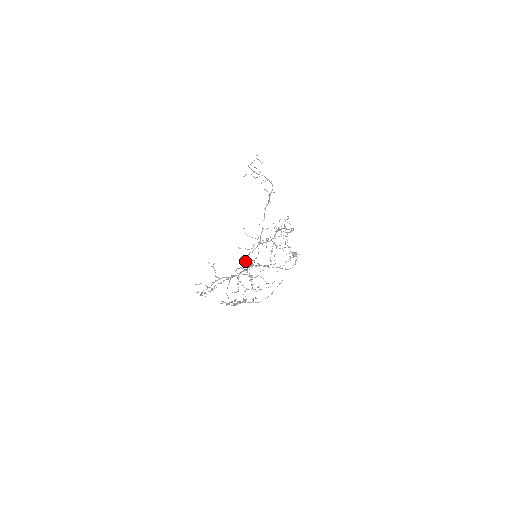
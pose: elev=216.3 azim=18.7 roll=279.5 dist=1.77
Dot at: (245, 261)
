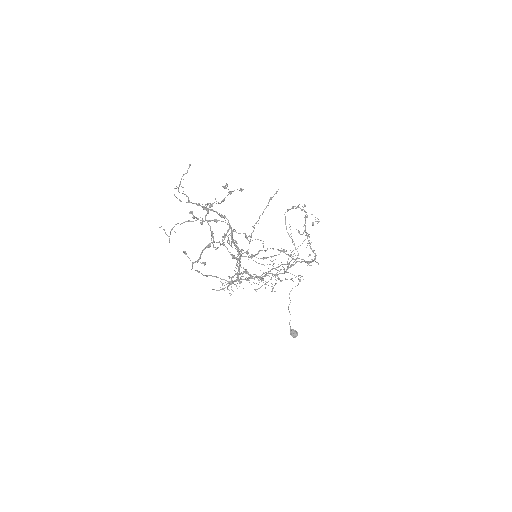
Dot at: occluded
